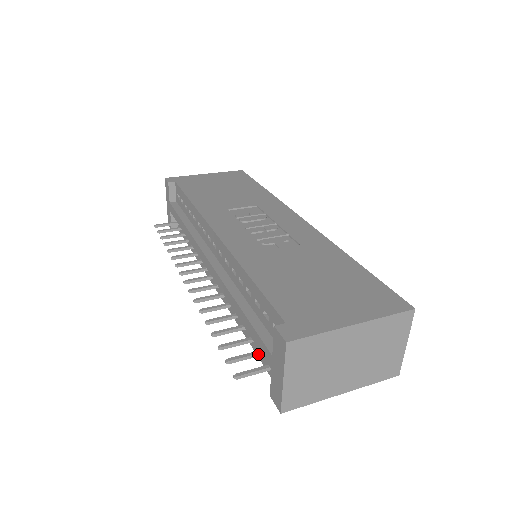
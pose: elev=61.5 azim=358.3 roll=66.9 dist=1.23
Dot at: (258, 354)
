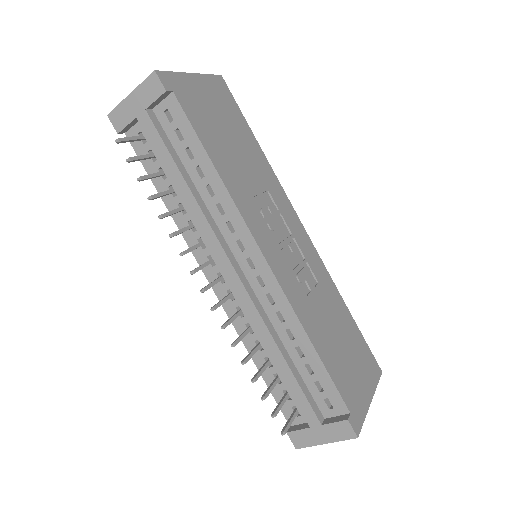
Dot at: occluded
